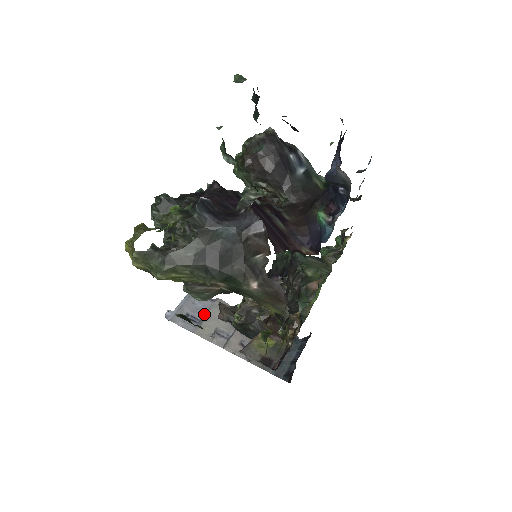
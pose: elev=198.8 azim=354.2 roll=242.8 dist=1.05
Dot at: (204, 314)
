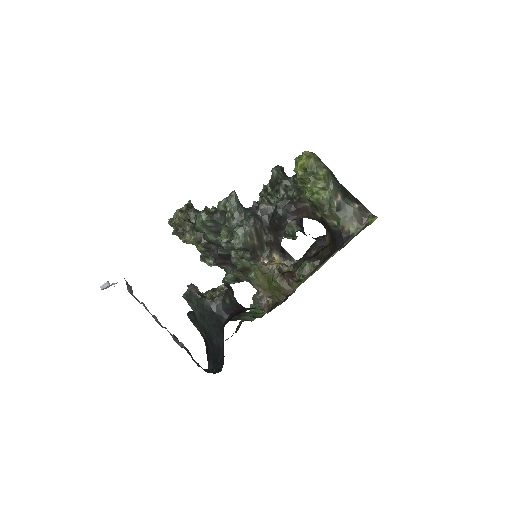
Dot at: occluded
